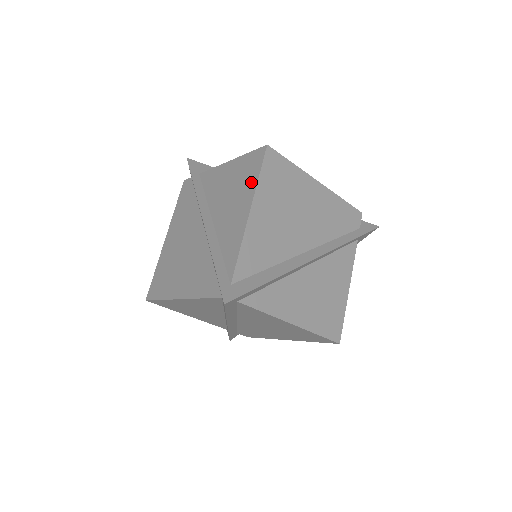
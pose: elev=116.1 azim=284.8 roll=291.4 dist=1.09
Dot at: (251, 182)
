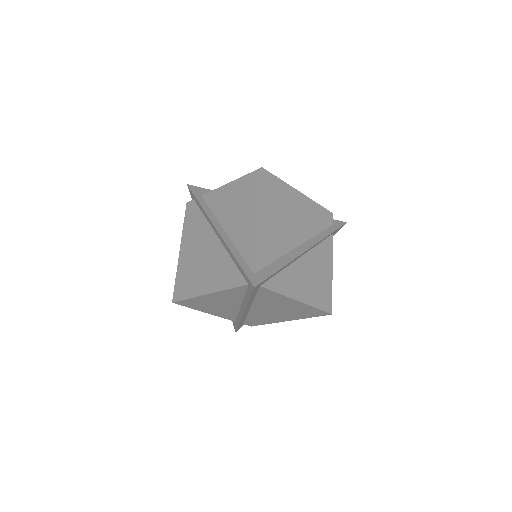
Dot at: (254, 196)
